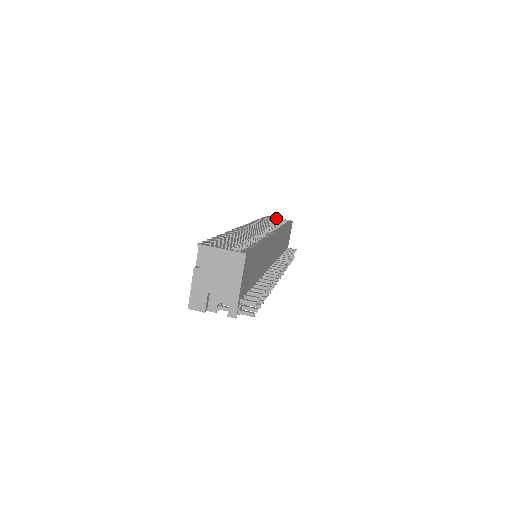
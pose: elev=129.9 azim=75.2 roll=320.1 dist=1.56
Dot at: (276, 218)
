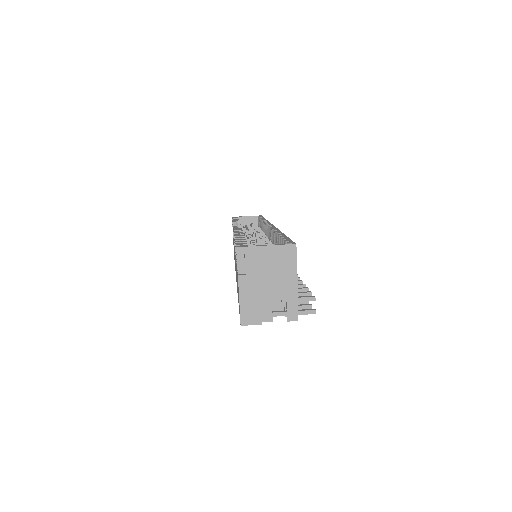
Dot at: (243, 217)
